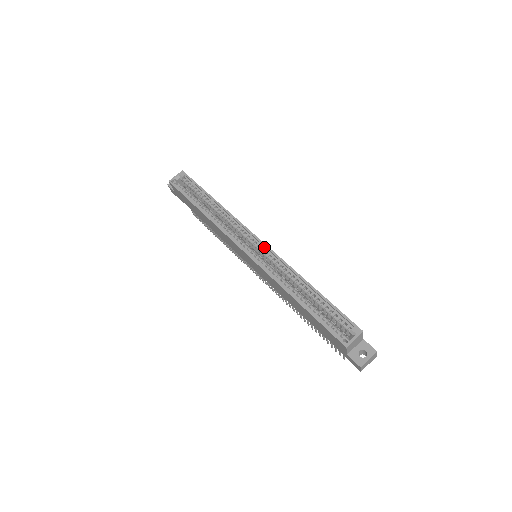
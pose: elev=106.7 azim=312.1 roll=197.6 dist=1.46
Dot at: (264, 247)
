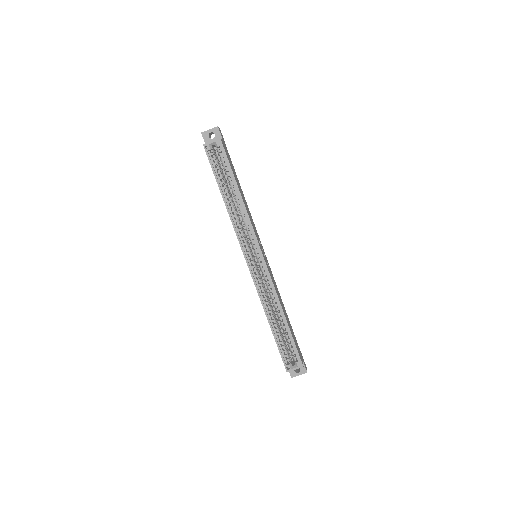
Dot at: (264, 265)
